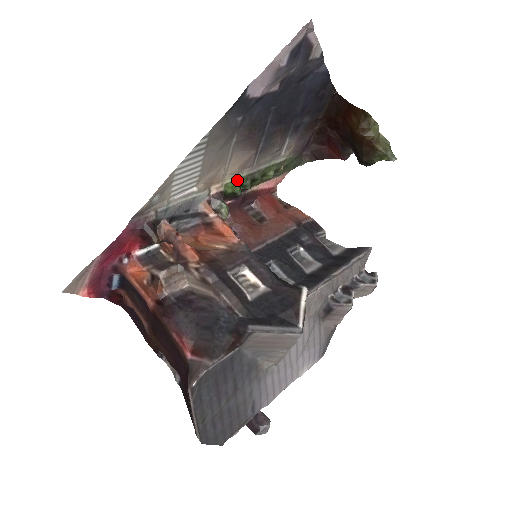
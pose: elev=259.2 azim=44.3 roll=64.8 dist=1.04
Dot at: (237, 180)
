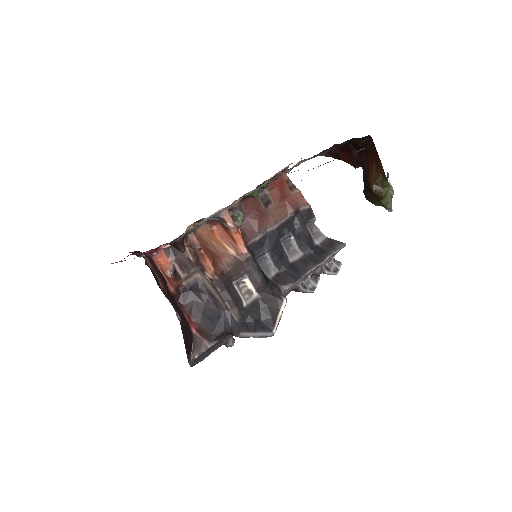
Dot at: (257, 189)
